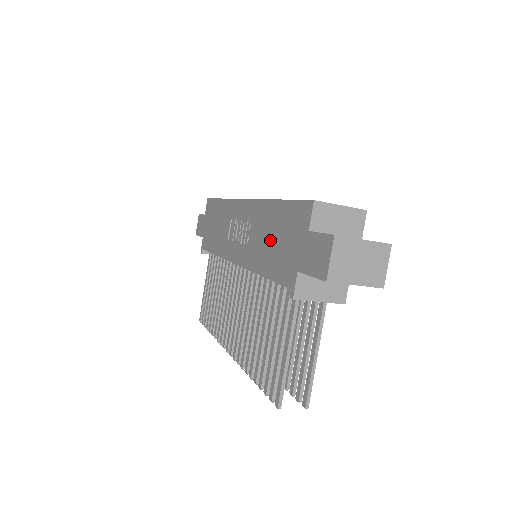
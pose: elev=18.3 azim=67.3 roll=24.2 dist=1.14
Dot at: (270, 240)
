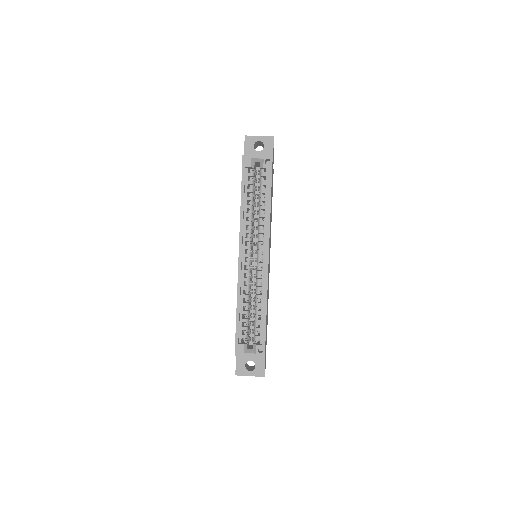
Dot at: occluded
